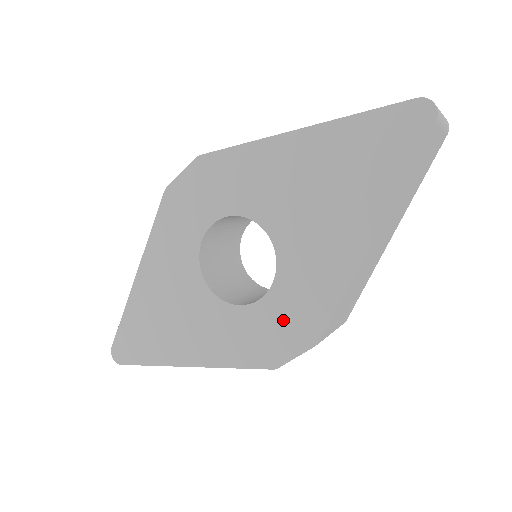
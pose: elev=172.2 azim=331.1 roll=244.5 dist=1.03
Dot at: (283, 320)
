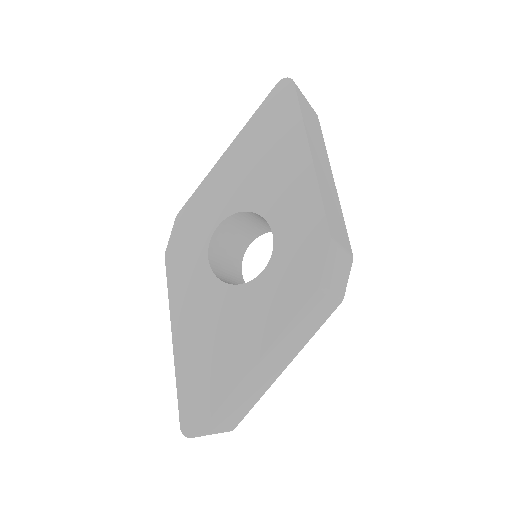
Dot at: (297, 249)
